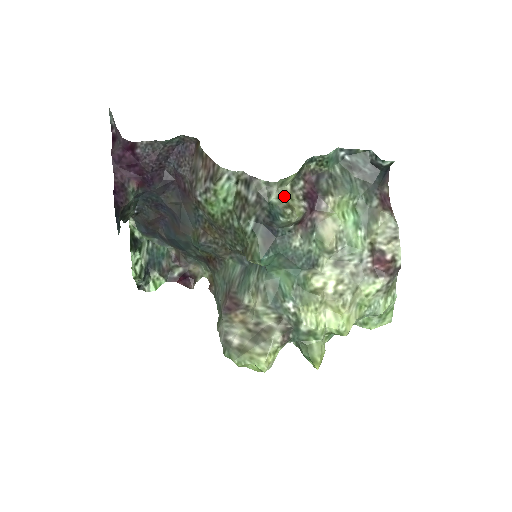
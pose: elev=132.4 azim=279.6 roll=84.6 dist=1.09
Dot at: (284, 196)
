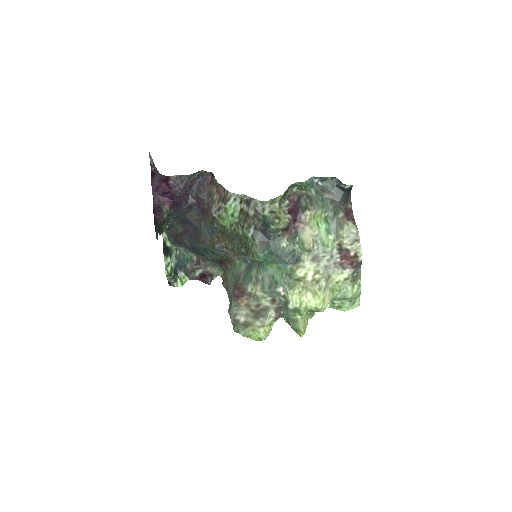
Dot at: (274, 211)
